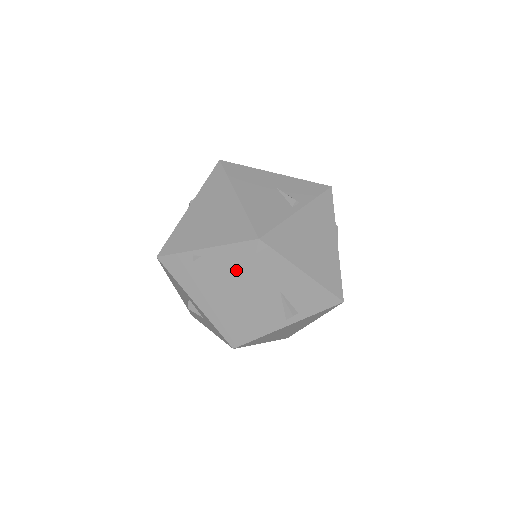
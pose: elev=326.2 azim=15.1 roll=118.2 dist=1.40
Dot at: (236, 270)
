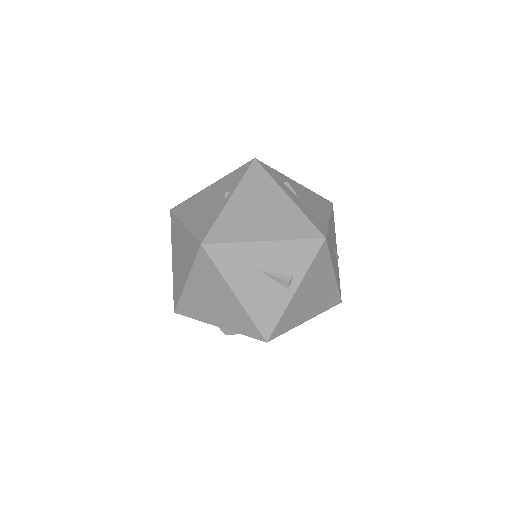
Dot at: (213, 280)
